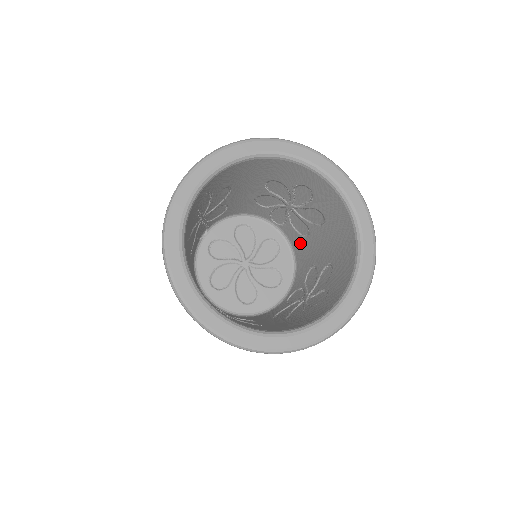
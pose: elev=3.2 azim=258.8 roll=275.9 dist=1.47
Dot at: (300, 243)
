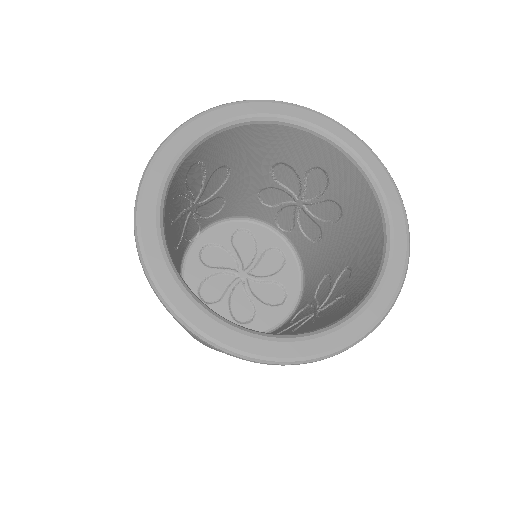
Dot at: (310, 252)
